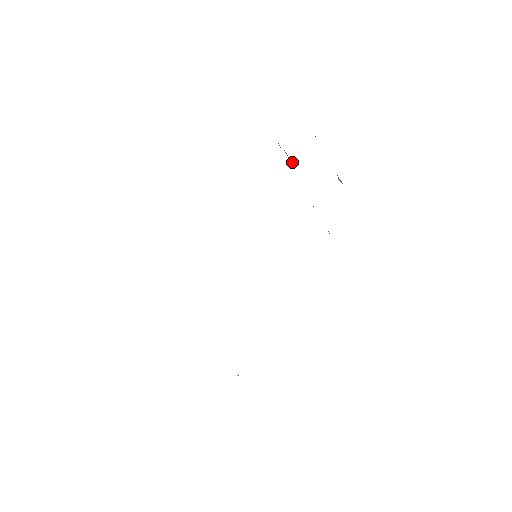
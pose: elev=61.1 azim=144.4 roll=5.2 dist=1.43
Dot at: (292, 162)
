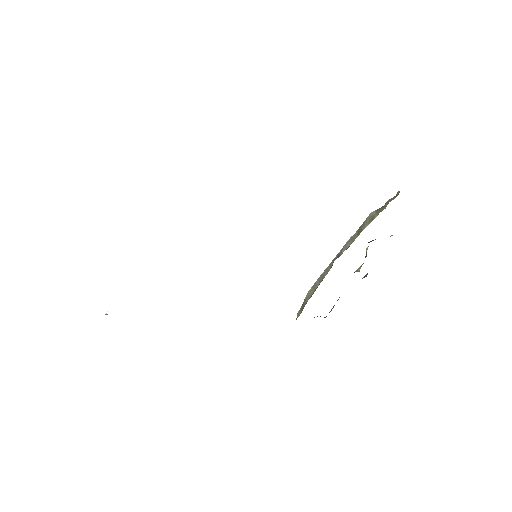
Dot at: occluded
